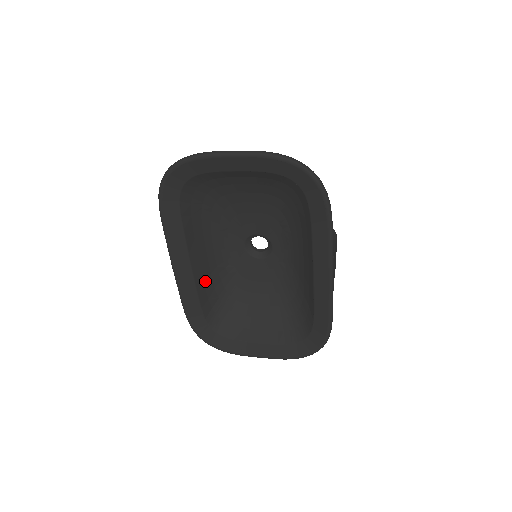
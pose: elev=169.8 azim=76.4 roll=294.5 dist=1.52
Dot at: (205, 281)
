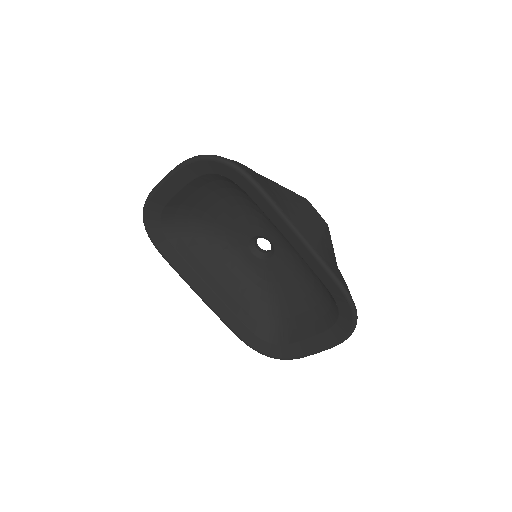
Dot at: (236, 299)
